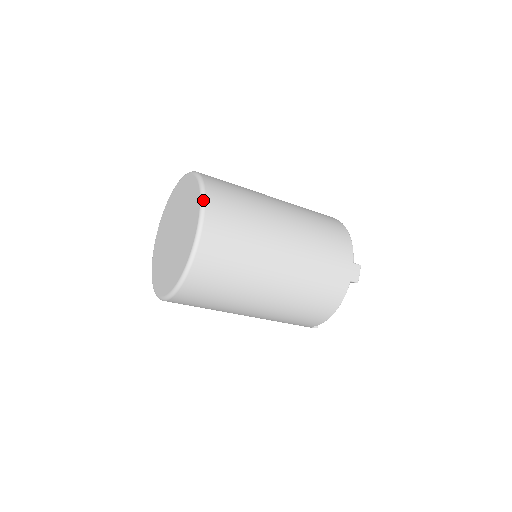
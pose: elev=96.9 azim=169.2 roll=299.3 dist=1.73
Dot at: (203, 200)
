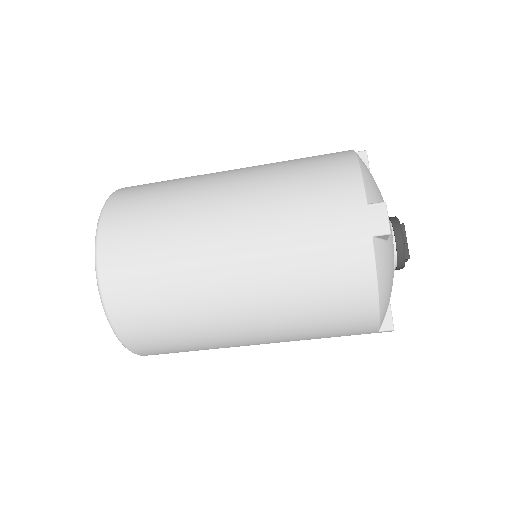
Dot at: (99, 219)
